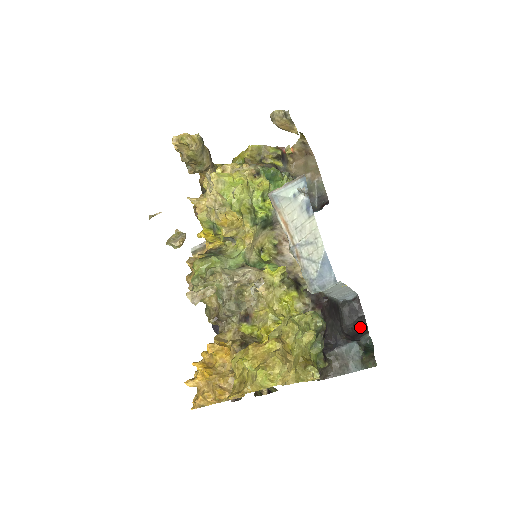
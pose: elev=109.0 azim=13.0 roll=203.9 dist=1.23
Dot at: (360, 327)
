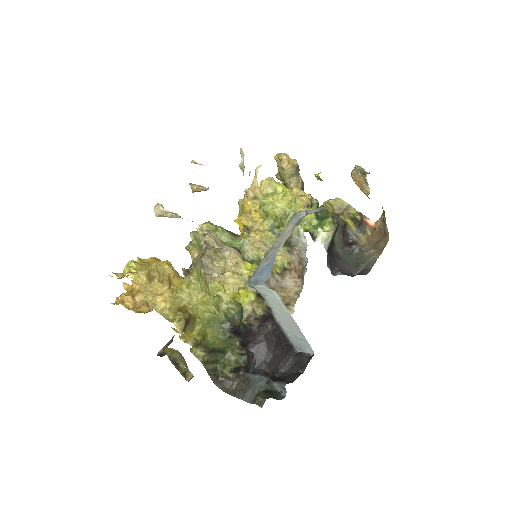
Dot at: (289, 378)
